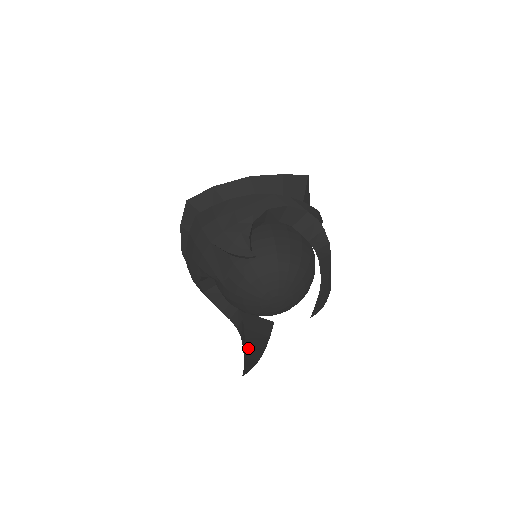
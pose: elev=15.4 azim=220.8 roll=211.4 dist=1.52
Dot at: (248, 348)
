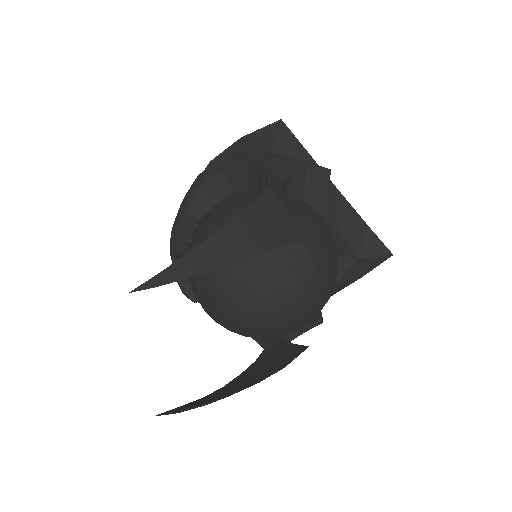
Dot at: (230, 385)
